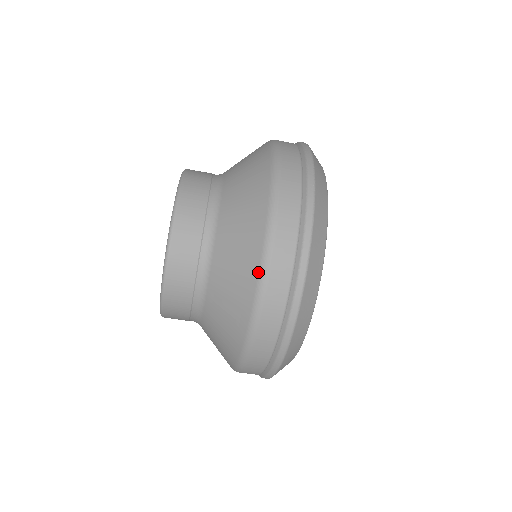
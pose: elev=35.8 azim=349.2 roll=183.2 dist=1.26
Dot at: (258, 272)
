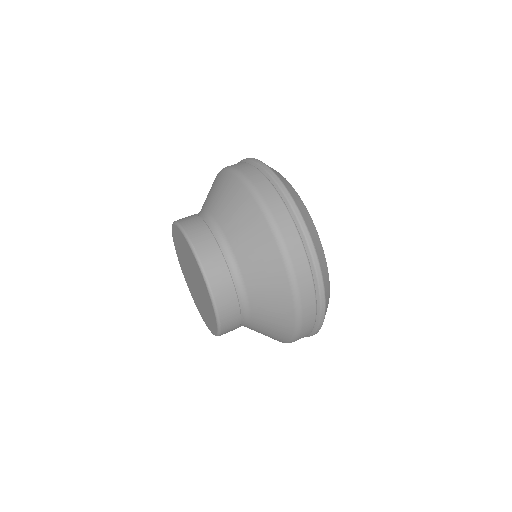
Dot at: (292, 301)
